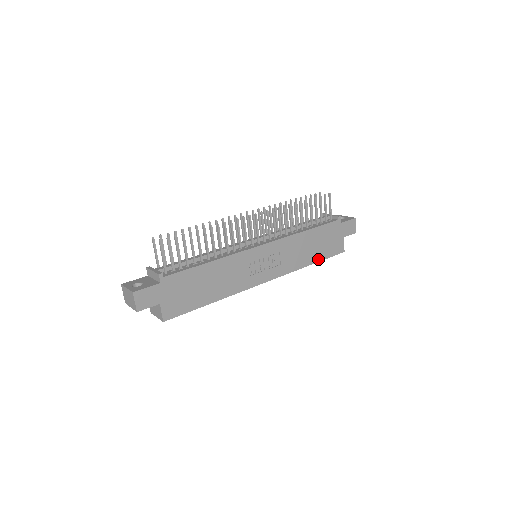
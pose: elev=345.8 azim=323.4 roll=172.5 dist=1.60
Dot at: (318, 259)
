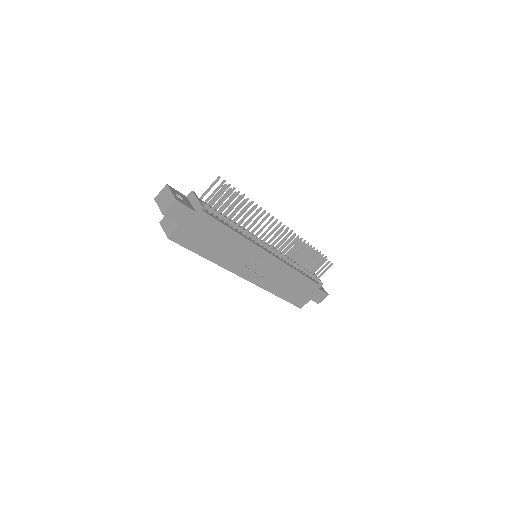
Dot at: (285, 297)
